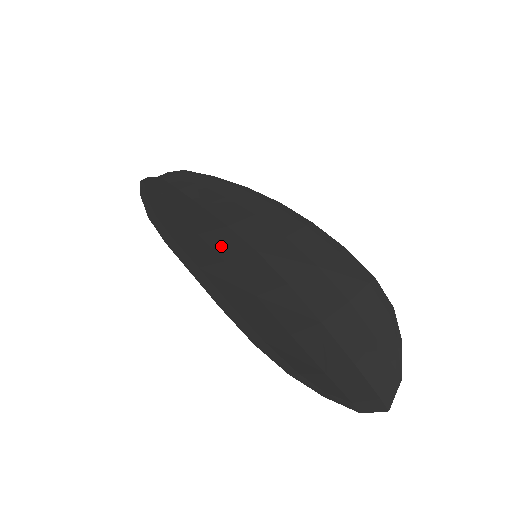
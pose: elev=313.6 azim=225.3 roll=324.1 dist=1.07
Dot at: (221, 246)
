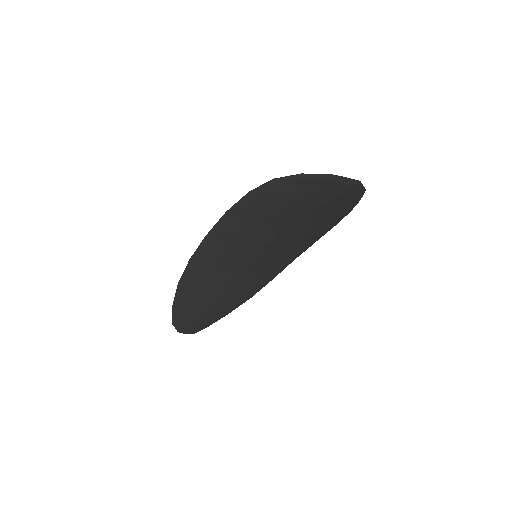
Dot at: (229, 257)
